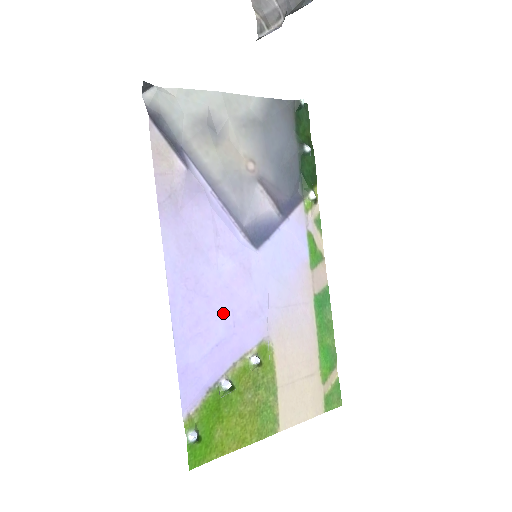
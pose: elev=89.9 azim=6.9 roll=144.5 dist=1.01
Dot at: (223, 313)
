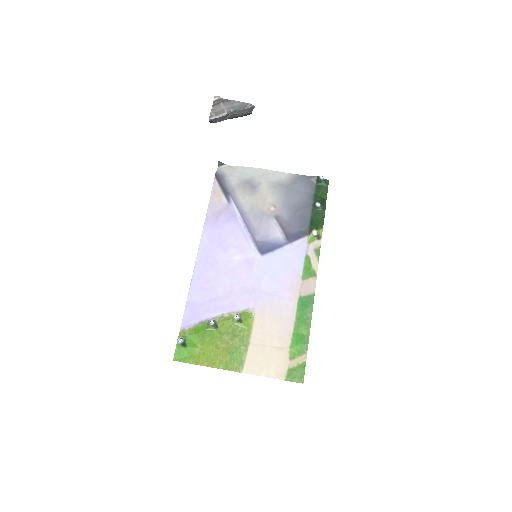
Dot at: (225, 283)
